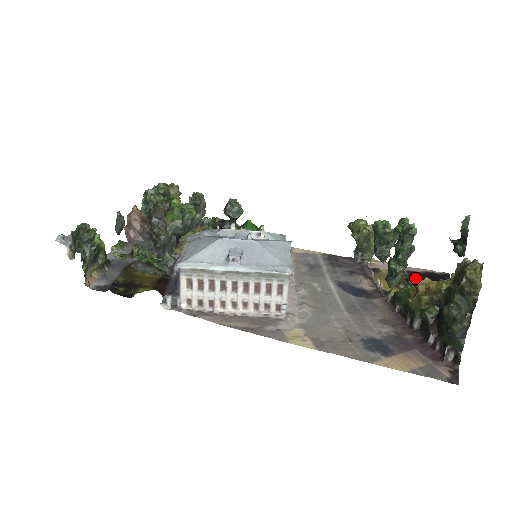
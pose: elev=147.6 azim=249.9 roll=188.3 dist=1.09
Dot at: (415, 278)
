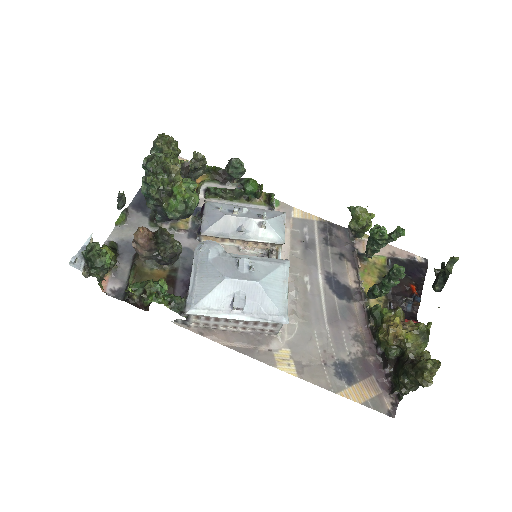
Dot at: occluded
